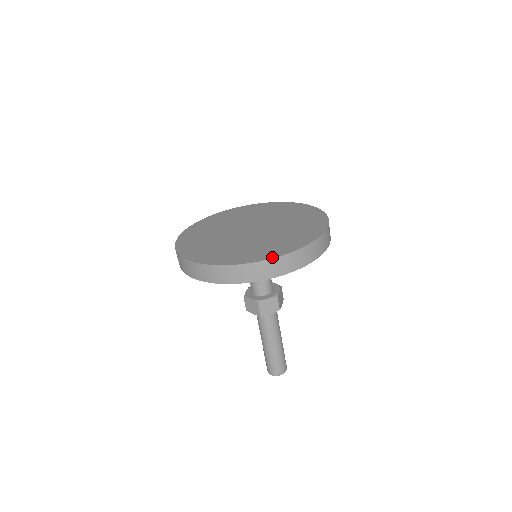
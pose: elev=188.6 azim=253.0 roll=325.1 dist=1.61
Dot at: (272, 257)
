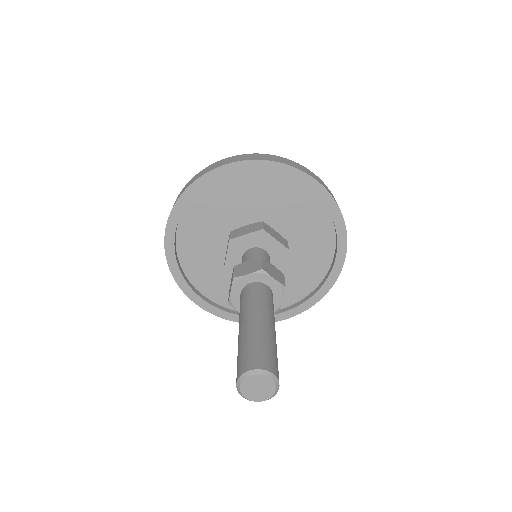
Dot at: occluded
